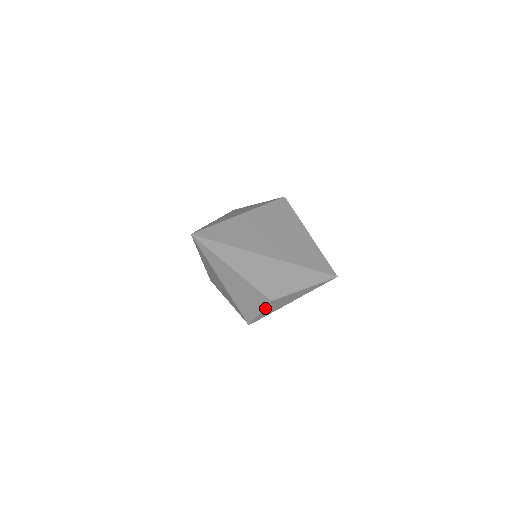
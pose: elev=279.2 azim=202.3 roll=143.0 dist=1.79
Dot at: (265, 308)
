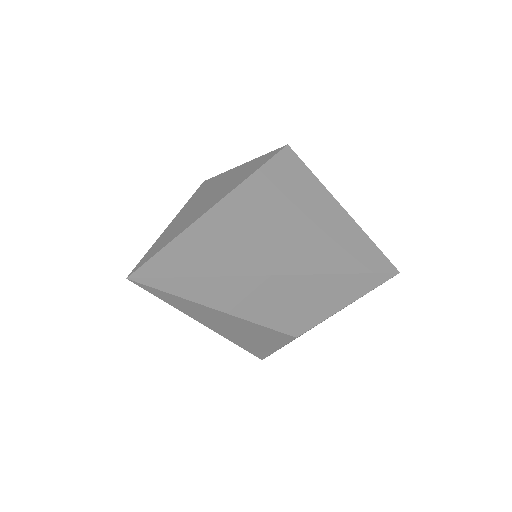
Dot at: (286, 343)
